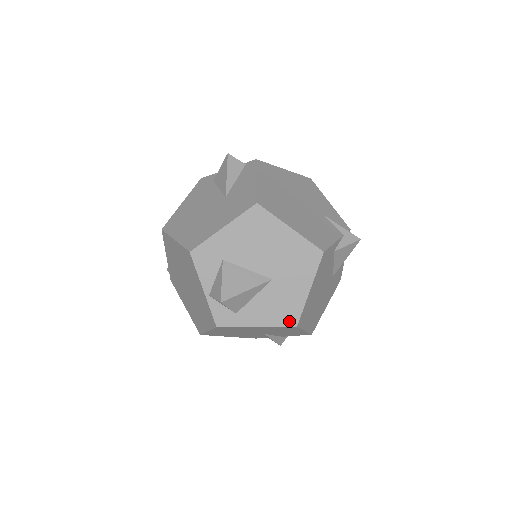
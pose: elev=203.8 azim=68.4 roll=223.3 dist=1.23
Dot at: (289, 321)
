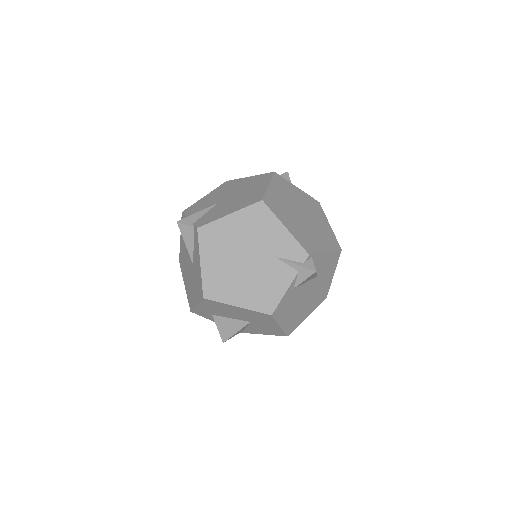
Dot at: (280, 334)
